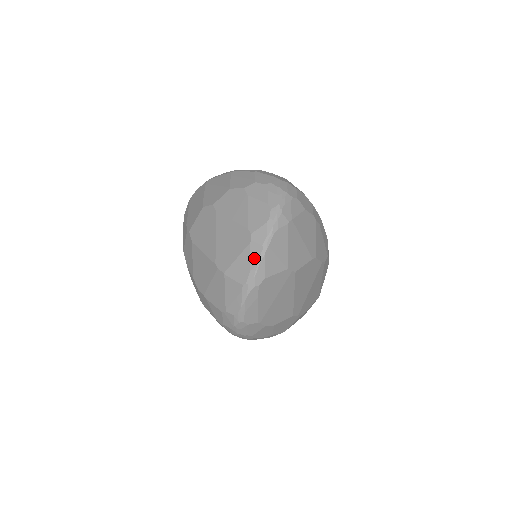
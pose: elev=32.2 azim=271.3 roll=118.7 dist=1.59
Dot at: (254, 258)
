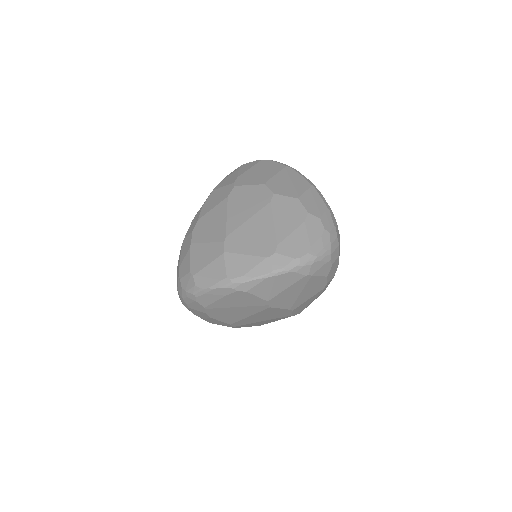
Dot at: (257, 271)
